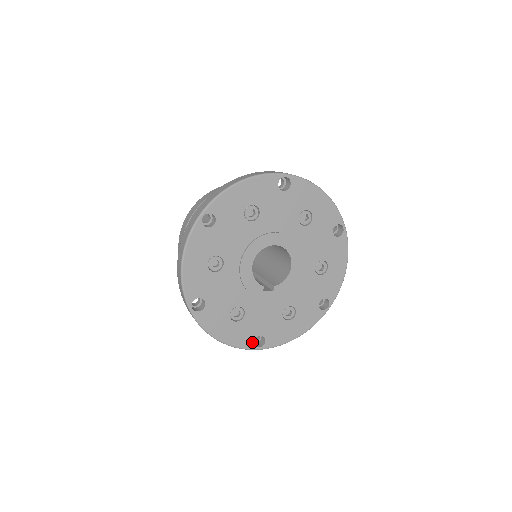
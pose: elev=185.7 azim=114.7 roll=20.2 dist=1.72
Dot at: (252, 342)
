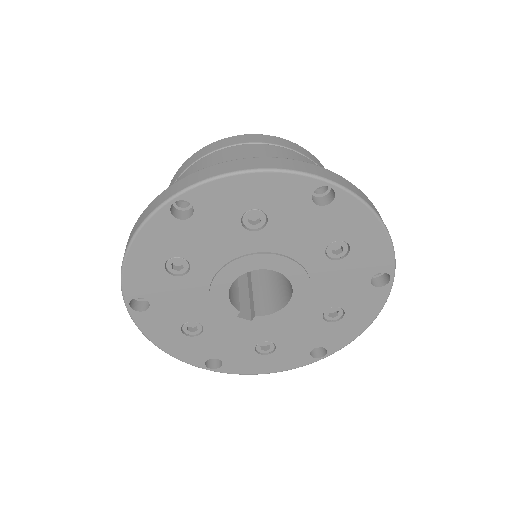
Dot at: (203, 361)
